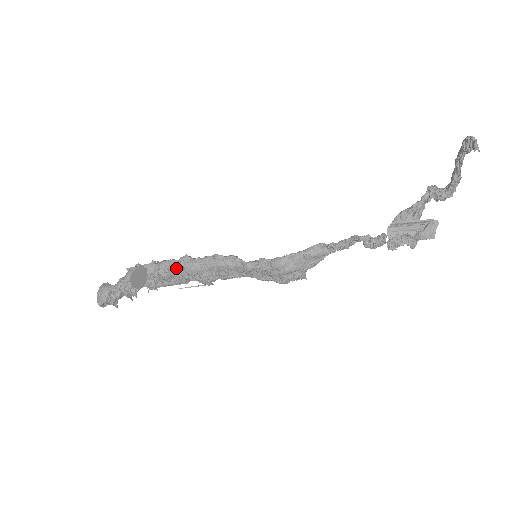
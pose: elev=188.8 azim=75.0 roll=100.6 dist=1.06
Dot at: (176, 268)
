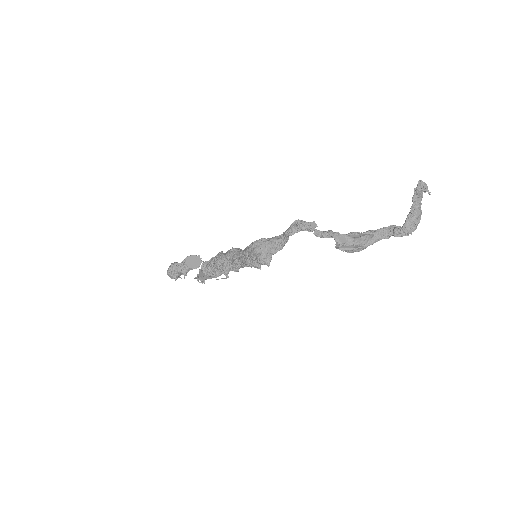
Dot at: (214, 260)
